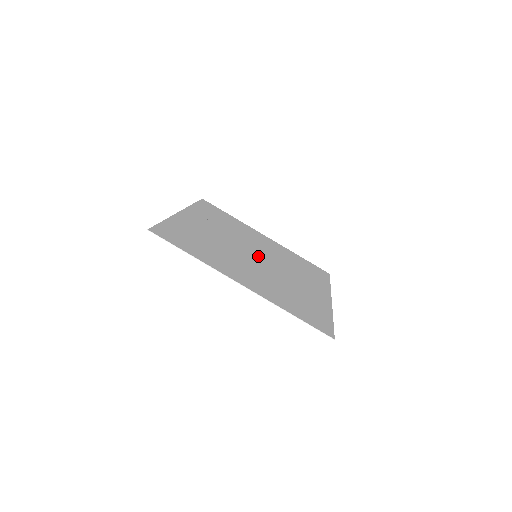
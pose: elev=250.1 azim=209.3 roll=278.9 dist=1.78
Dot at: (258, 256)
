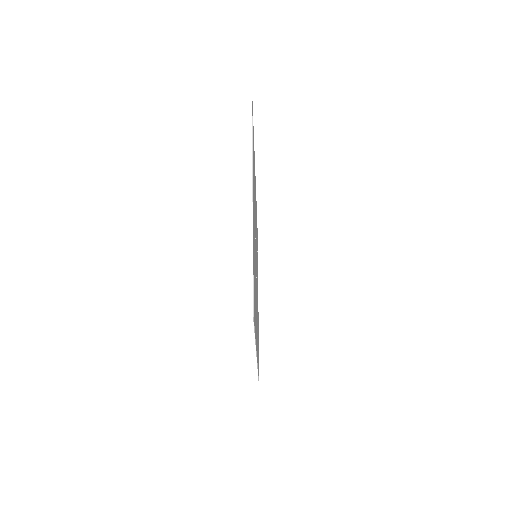
Dot at: occluded
